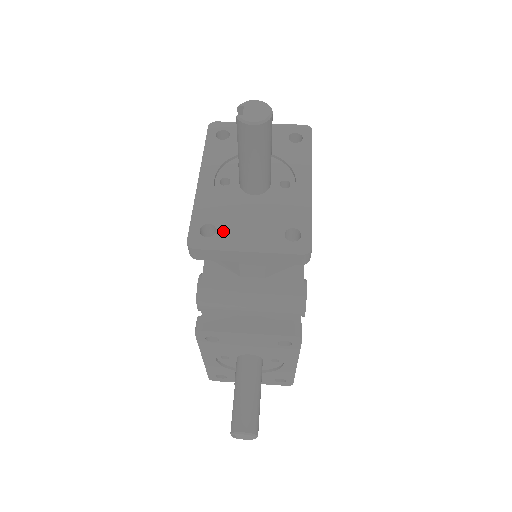
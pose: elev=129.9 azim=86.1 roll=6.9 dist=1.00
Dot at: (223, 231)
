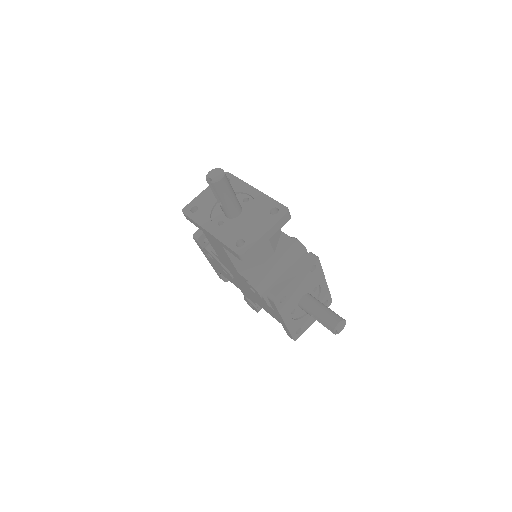
Dot at: (246, 237)
